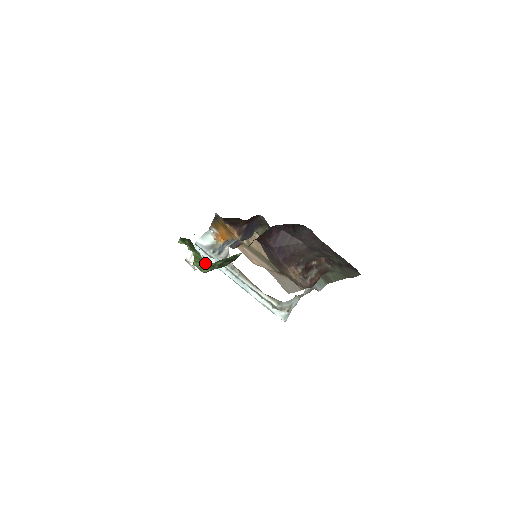
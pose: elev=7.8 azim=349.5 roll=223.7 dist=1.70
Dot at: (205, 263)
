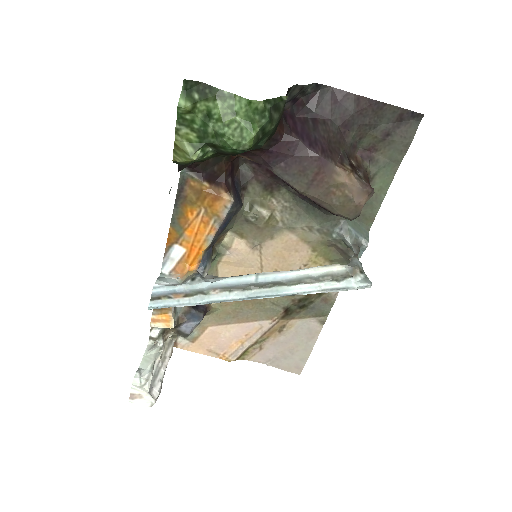
Dot at: (249, 106)
